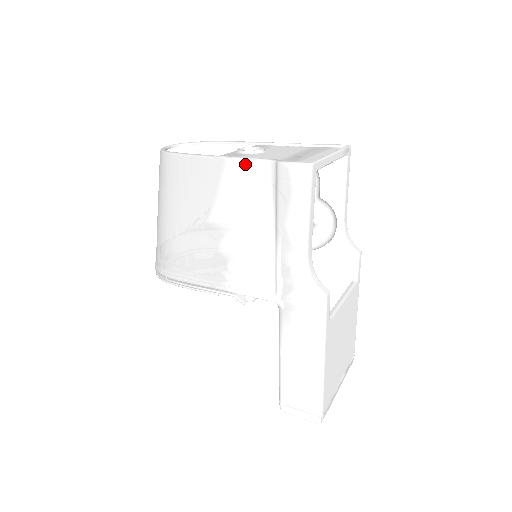
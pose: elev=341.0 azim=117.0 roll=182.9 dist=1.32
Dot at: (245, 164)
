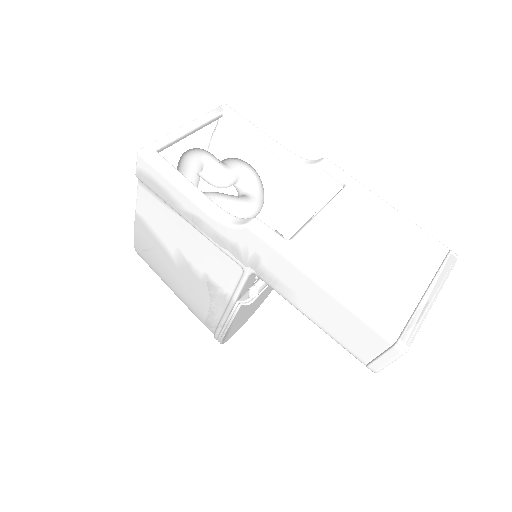
Dot at: (139, 202)
